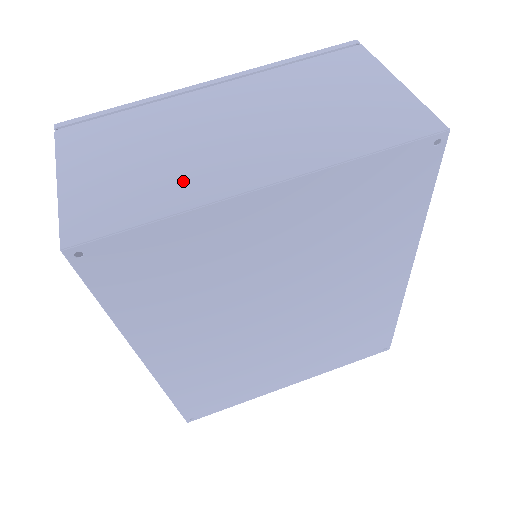
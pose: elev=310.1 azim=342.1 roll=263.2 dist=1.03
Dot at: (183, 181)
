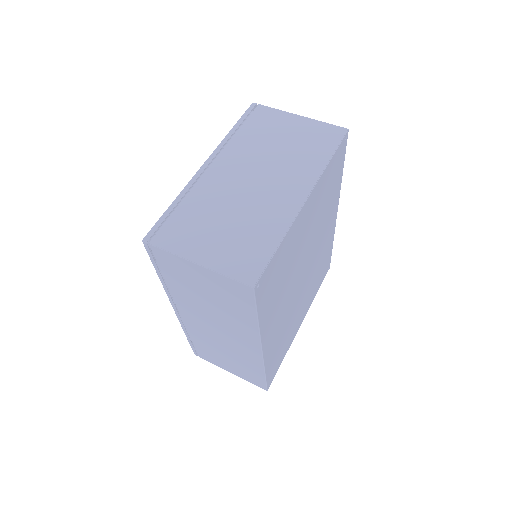
Dot at: (266, 220)
